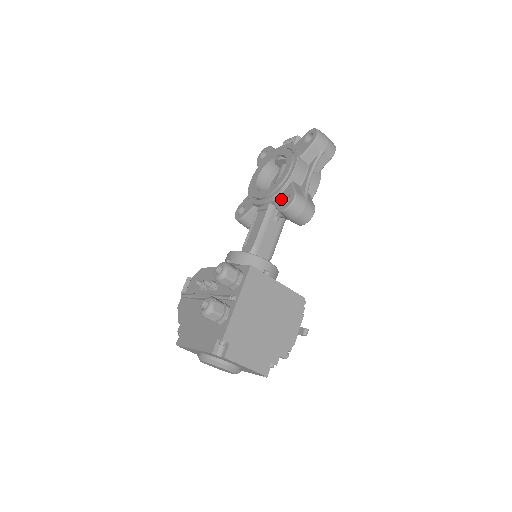
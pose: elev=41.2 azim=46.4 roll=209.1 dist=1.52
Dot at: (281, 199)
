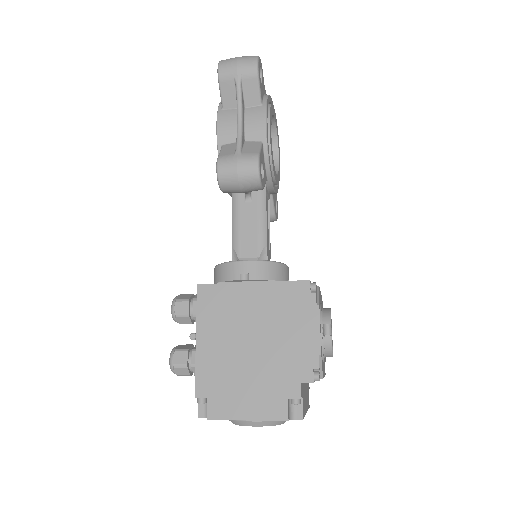
Dot at: occluded
